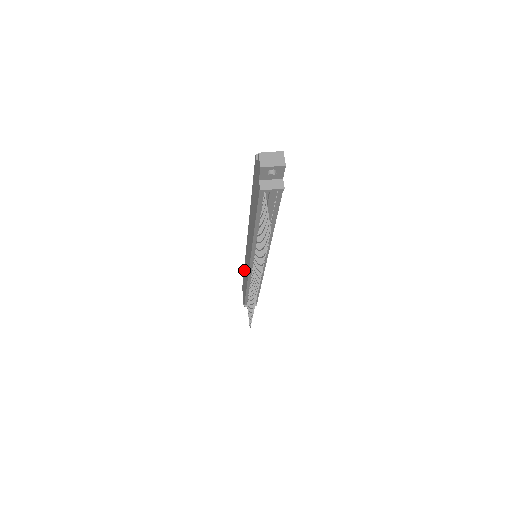
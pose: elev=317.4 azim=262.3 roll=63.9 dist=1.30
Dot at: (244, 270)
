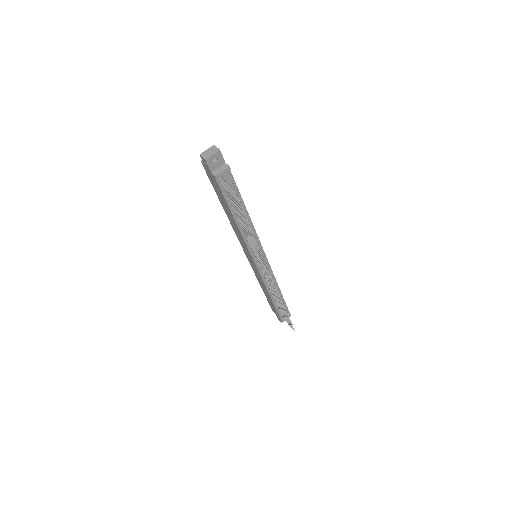
Dot at: (260, 285)
